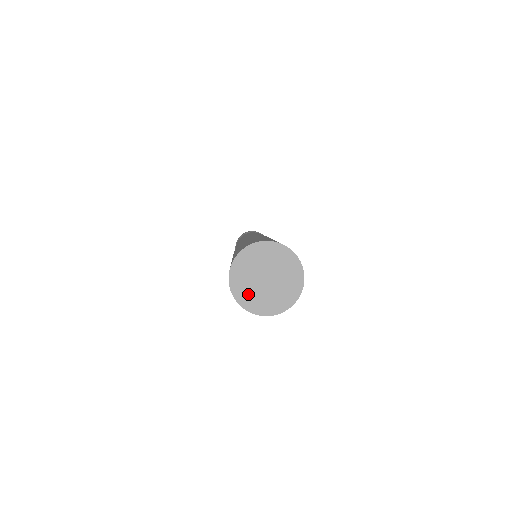
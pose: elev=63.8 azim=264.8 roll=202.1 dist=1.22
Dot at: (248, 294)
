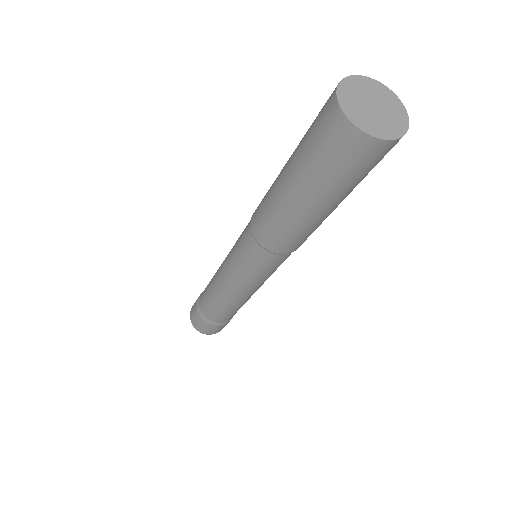
Dot at: (357, 113)
